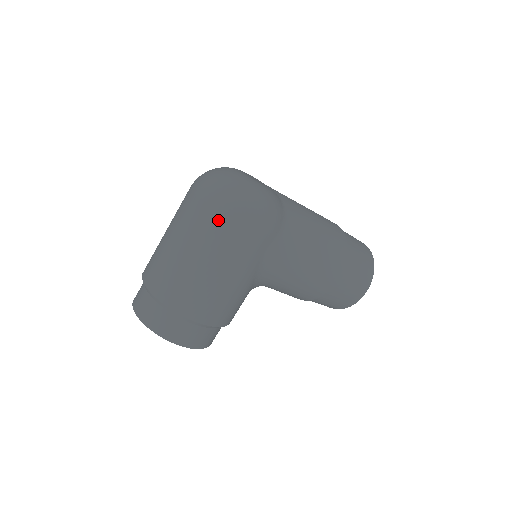
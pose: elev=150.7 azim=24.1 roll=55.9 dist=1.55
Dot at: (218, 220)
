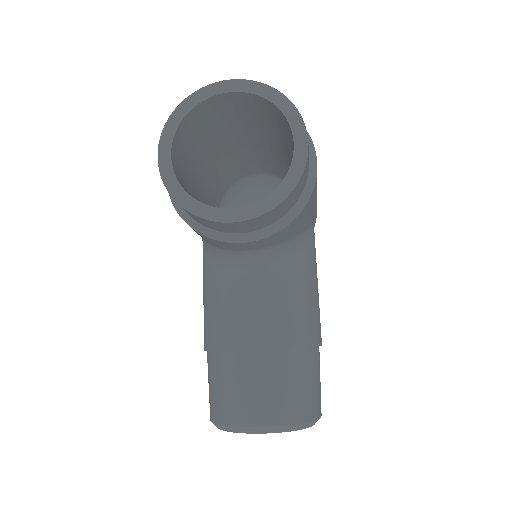
Dot at: occluded
